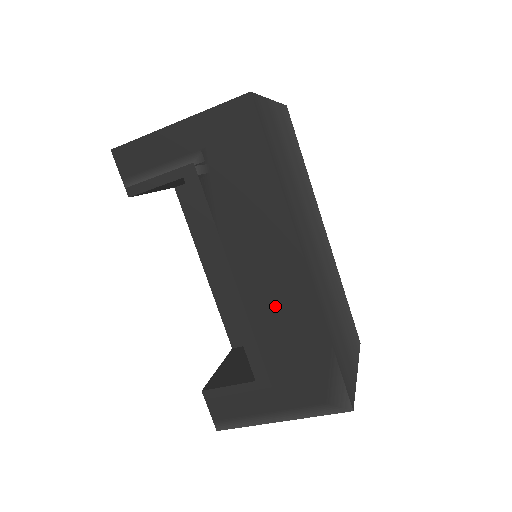
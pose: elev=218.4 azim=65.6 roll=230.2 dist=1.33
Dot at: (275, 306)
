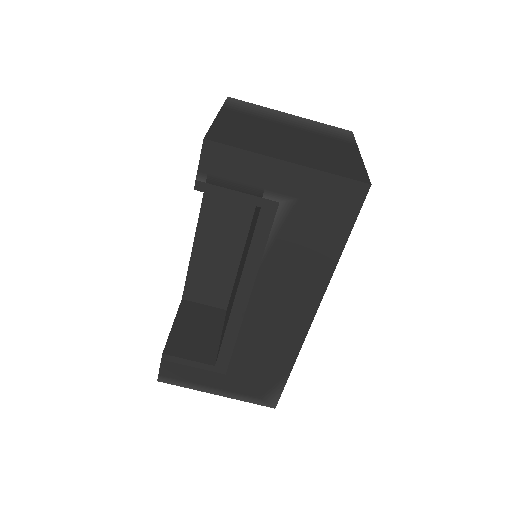
Dot at: (268, 331)
